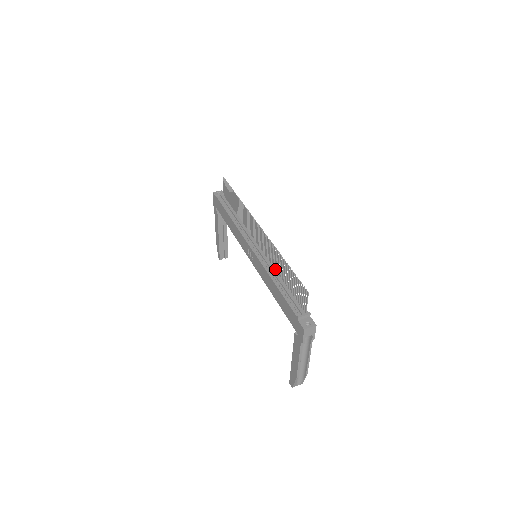
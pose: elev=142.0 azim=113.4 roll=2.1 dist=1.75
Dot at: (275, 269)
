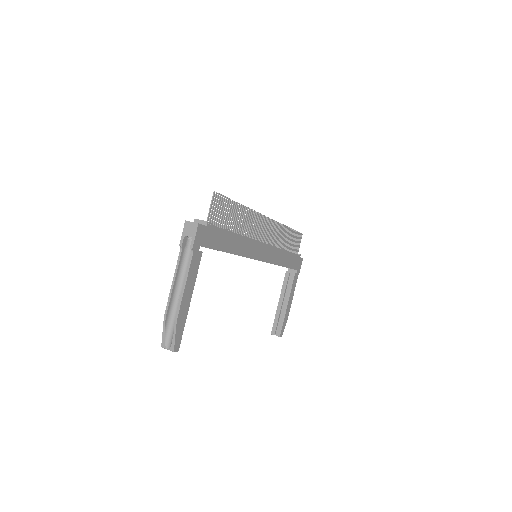
Dot at: (243, 235)
